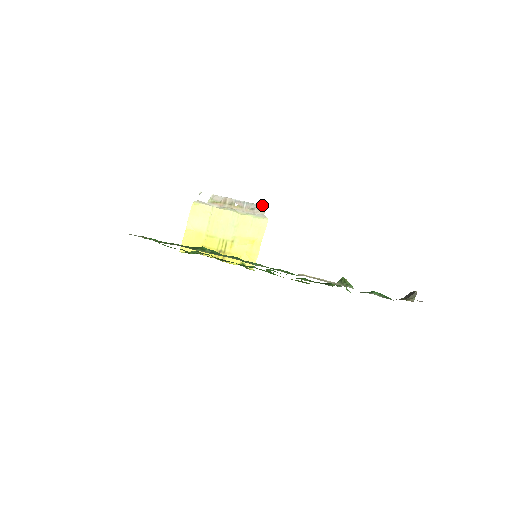
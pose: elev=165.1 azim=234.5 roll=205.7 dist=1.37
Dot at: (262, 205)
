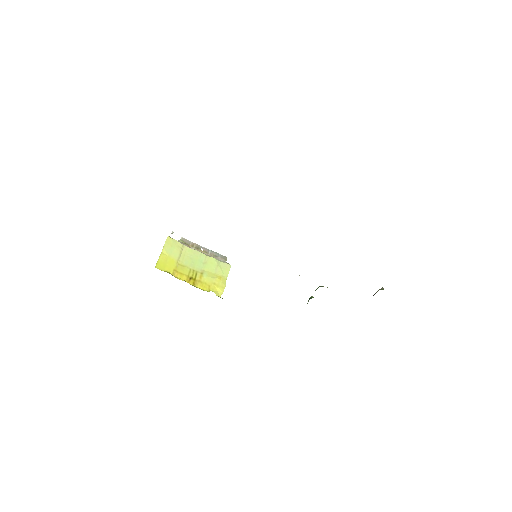
Dot at: (224, 256)
